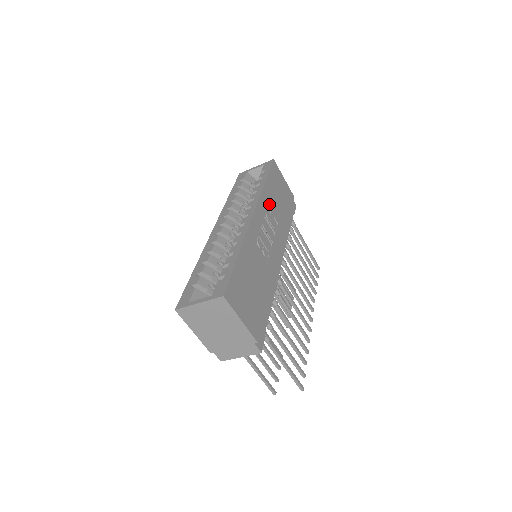
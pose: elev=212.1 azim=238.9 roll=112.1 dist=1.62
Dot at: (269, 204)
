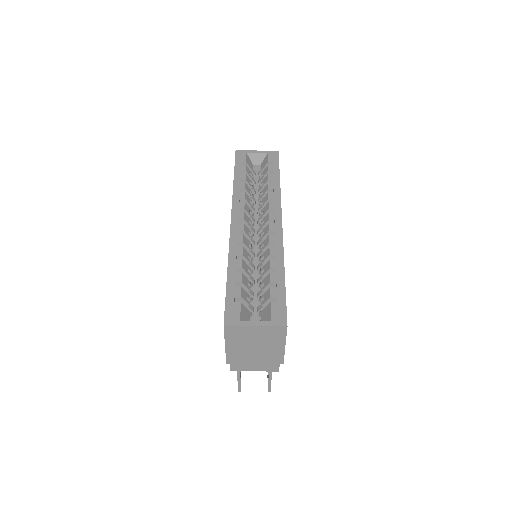
Dot at: occluded
